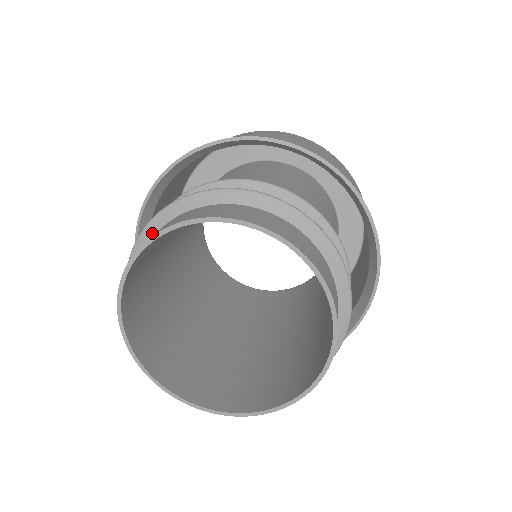
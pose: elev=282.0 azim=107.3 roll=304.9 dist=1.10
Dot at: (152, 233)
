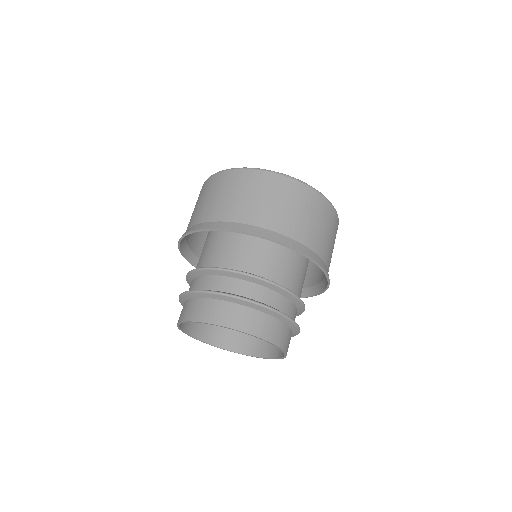
Dot at: (199, 296)
